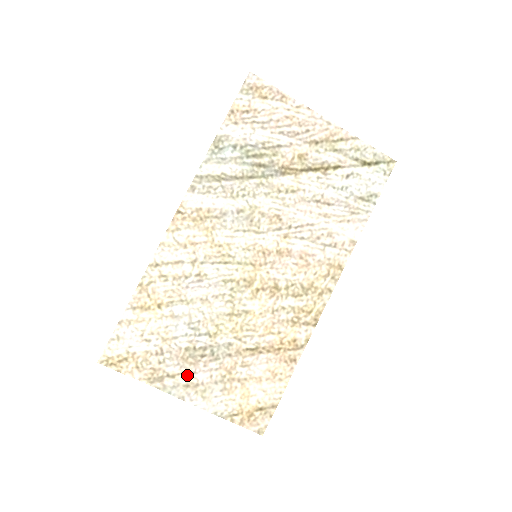
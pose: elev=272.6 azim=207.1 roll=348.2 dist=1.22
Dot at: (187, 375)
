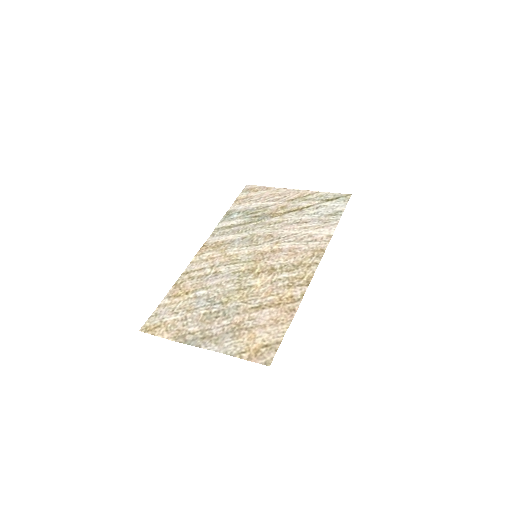
Dot at: (204, 332)
